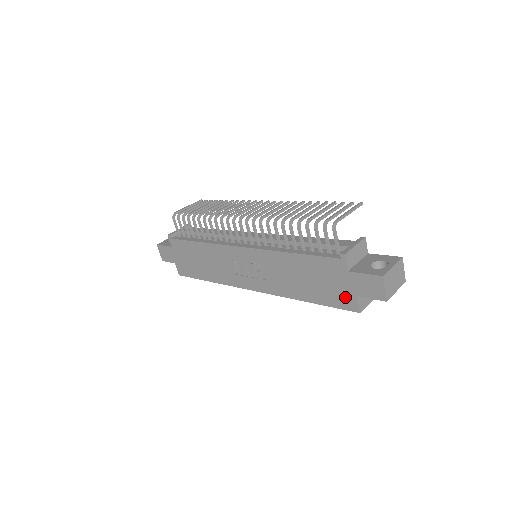
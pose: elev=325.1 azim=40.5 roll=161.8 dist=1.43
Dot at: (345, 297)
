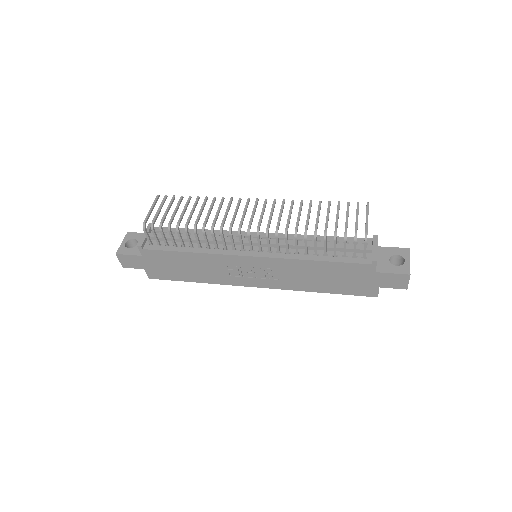
Dot at: (366, 288)
